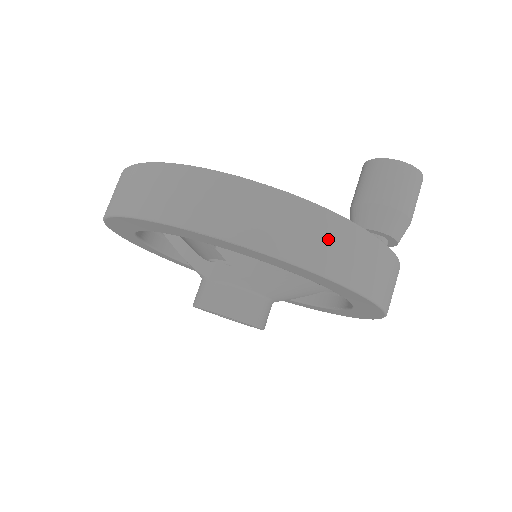
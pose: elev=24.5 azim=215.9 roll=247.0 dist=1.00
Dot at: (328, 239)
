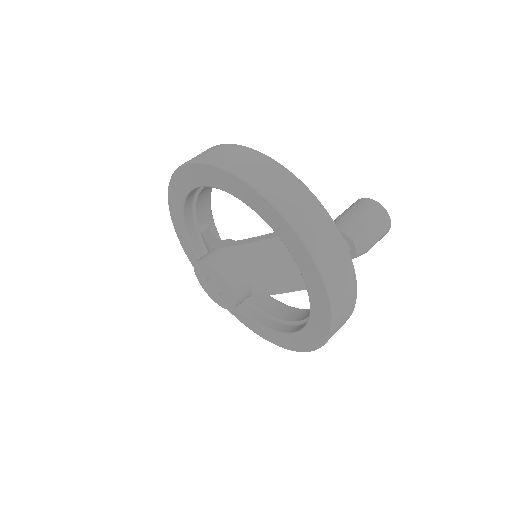
Dot at: (303, 205)
